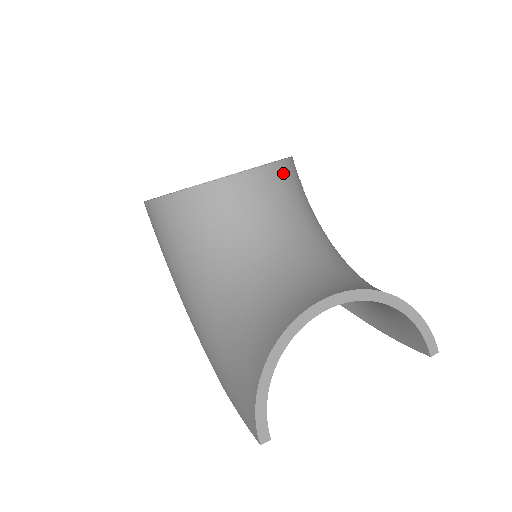
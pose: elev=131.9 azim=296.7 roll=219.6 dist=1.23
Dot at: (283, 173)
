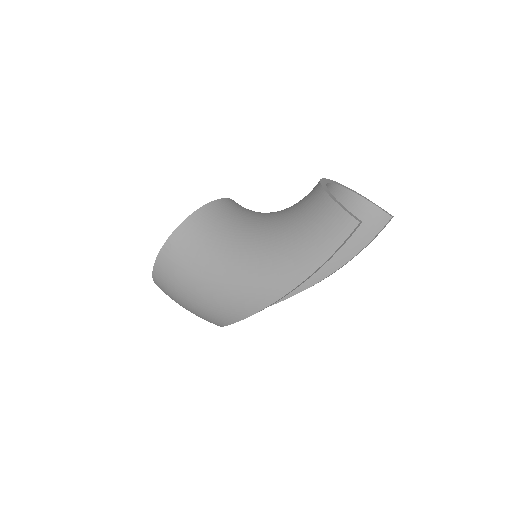
Dot at: occluded
